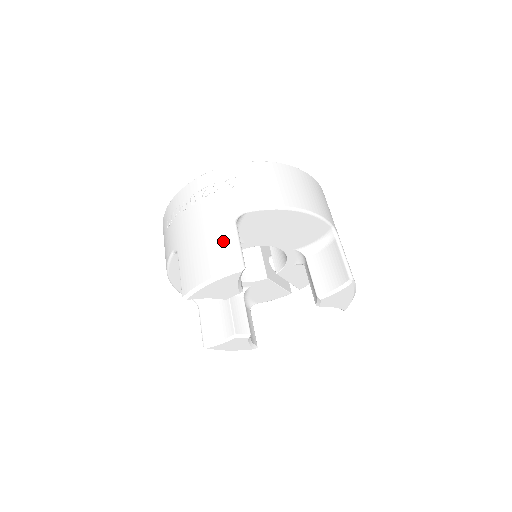
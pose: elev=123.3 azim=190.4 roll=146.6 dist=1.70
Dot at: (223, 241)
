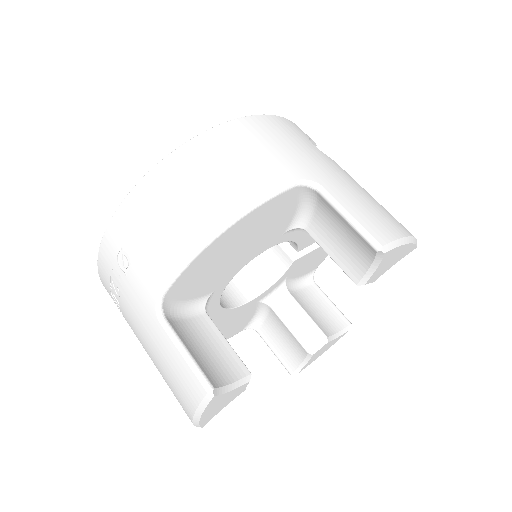
Dot at: (169, 359)
